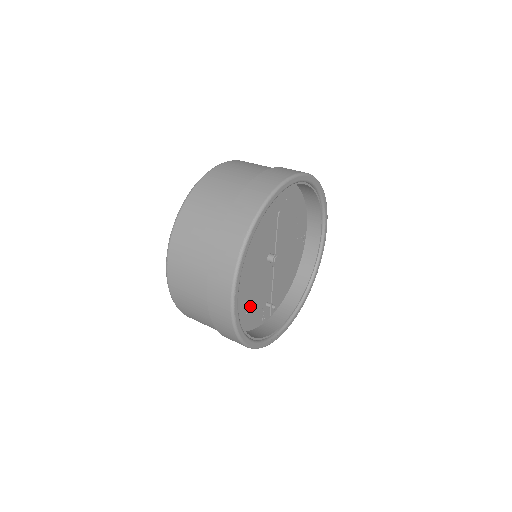
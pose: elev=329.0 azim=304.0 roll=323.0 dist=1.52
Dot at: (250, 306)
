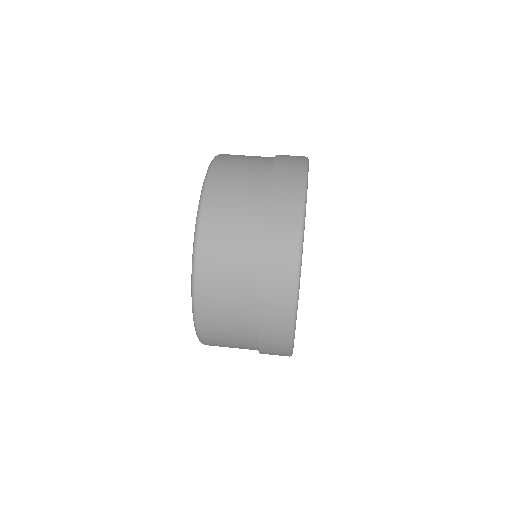
Dot at: occluded
